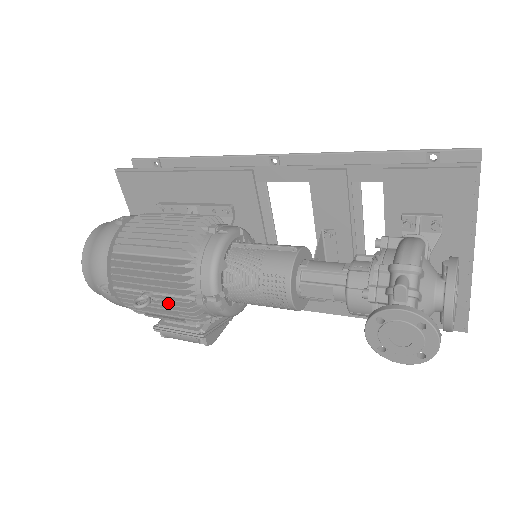
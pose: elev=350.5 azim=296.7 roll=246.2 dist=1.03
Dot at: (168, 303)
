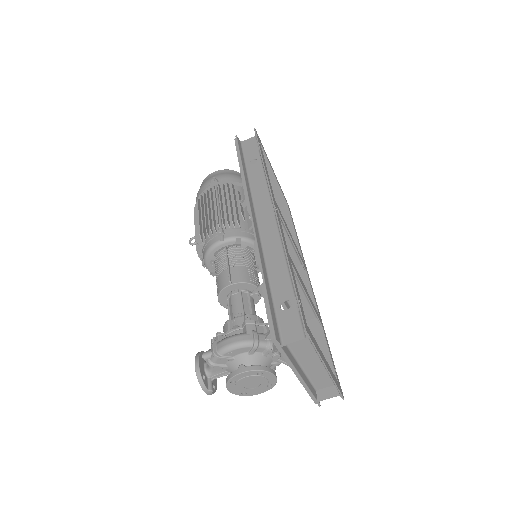
Dot at: occluded
